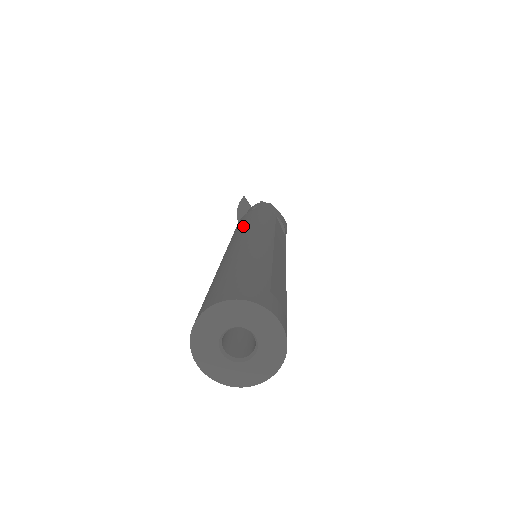
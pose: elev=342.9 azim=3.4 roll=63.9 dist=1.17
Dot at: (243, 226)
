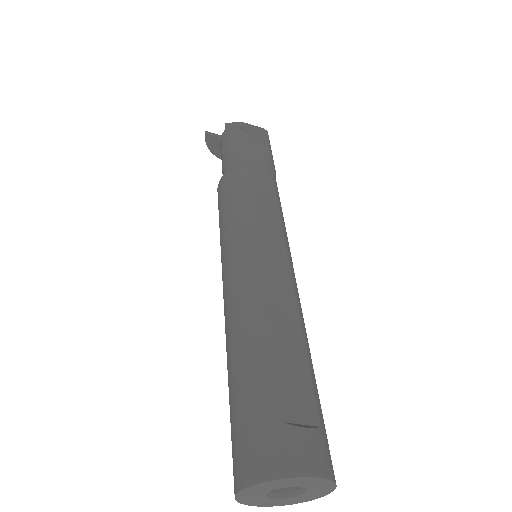
Dot at: (223, 235)
